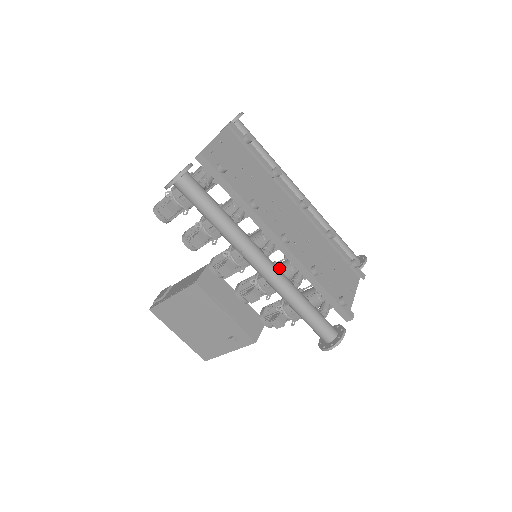
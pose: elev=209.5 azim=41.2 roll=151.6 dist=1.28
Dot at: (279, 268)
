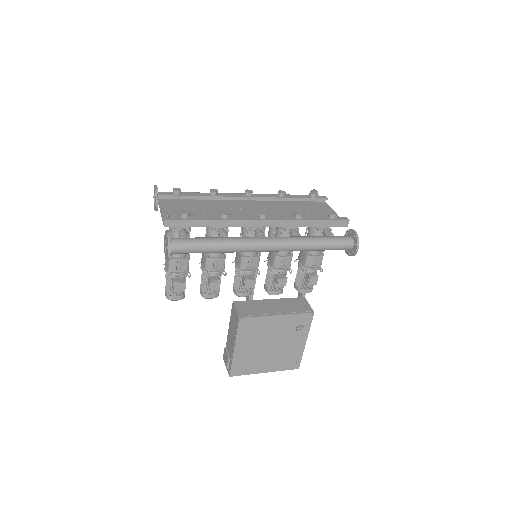
Dot at: occluded
